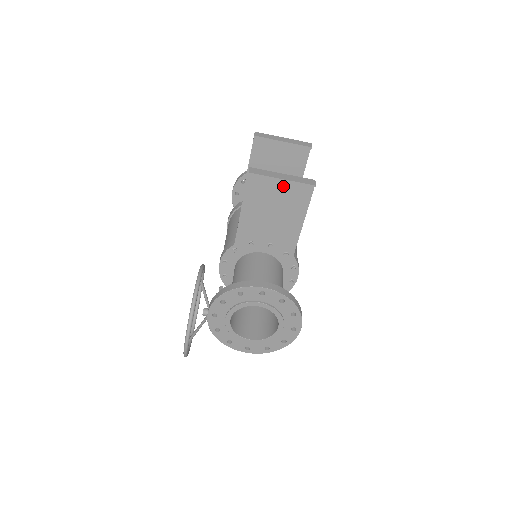
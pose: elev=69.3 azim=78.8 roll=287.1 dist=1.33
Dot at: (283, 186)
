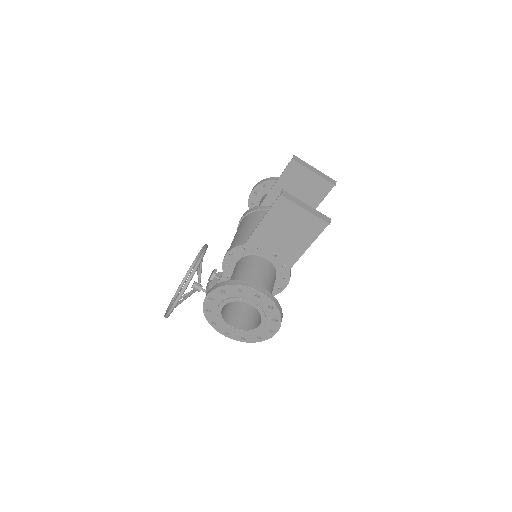
Dot at: (304, 214)
